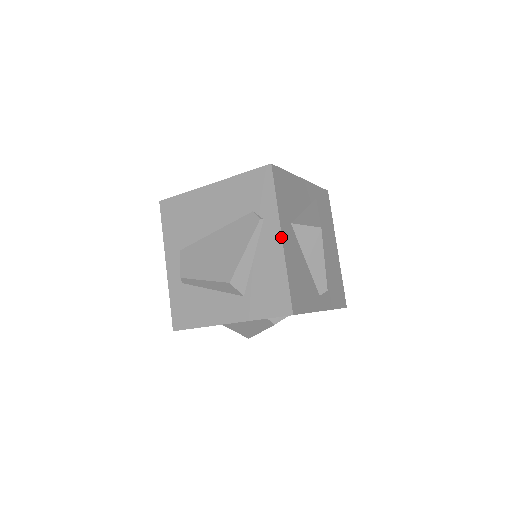
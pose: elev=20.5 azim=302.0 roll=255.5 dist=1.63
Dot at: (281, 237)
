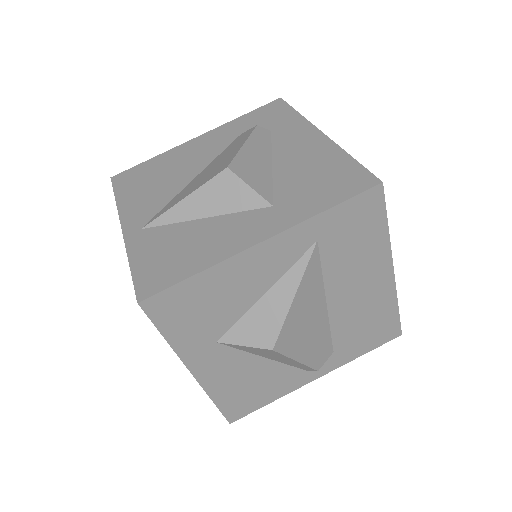
Dot at: (191, 373)
